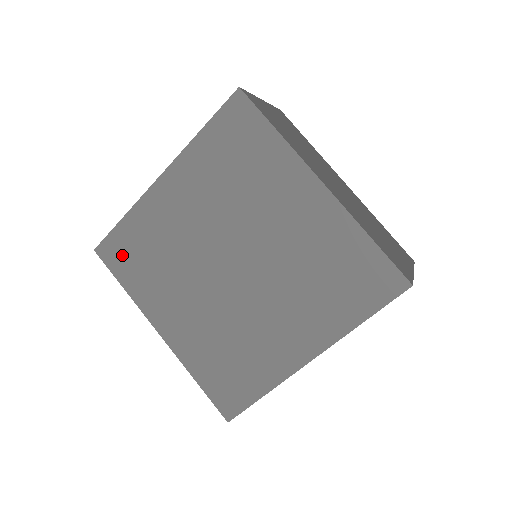
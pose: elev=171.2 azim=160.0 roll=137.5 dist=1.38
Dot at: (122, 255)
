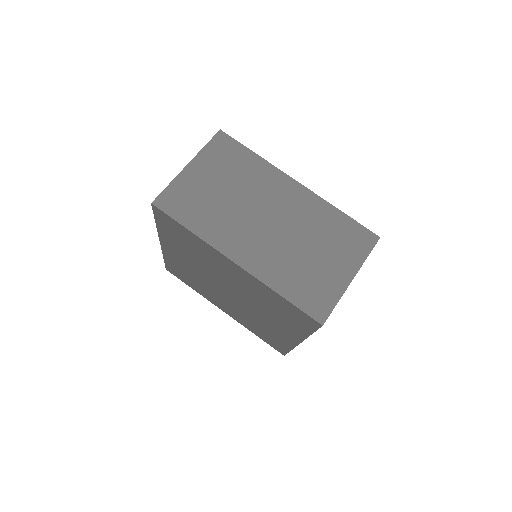
Dot at: (179, 275)
